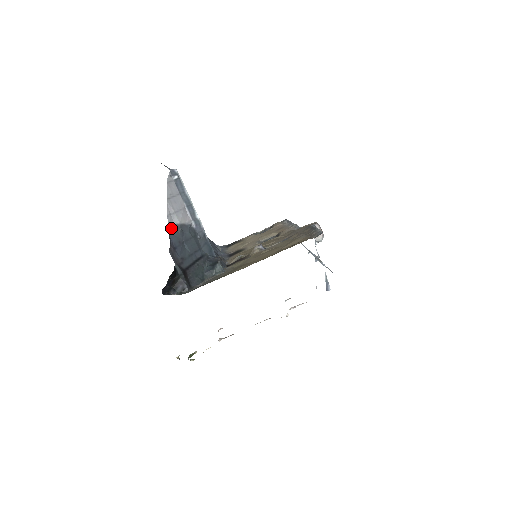
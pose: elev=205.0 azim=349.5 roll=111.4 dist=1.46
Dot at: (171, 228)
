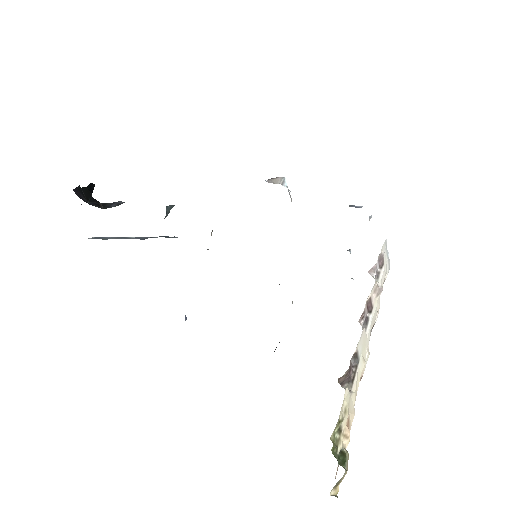
Dot at: occluded
